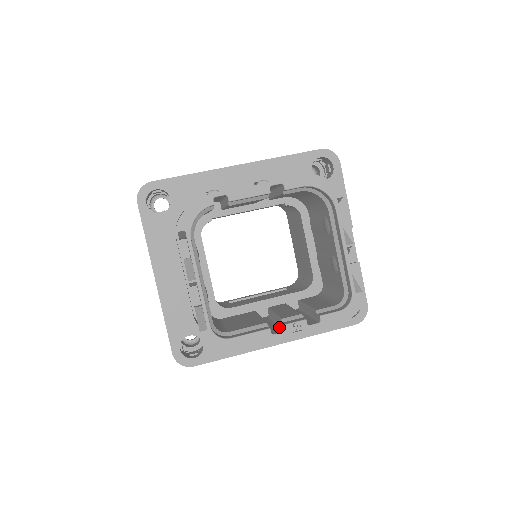
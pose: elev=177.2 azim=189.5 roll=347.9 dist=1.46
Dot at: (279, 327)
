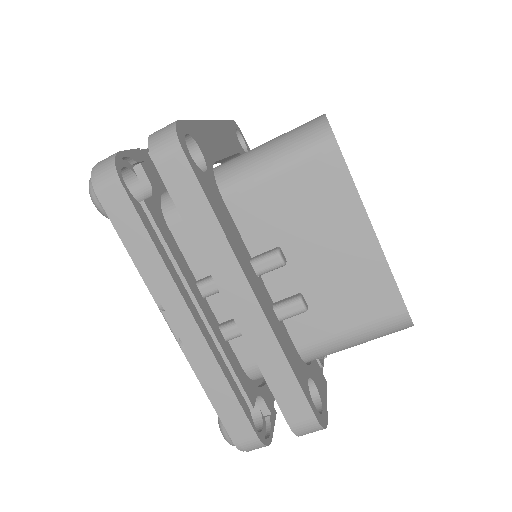
Dot at: (345, 235)
